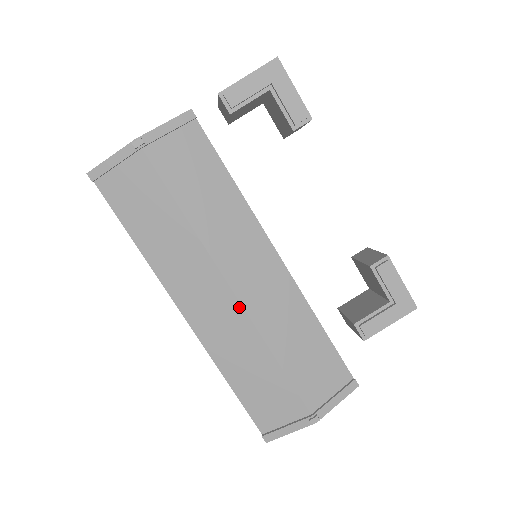
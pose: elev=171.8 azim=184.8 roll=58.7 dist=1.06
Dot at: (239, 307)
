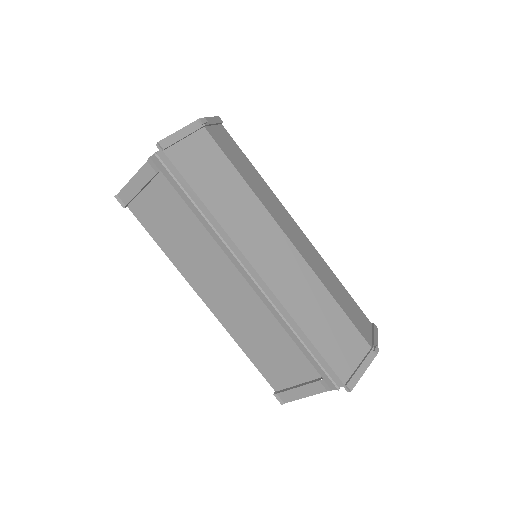
Dot at: (299, 256)
